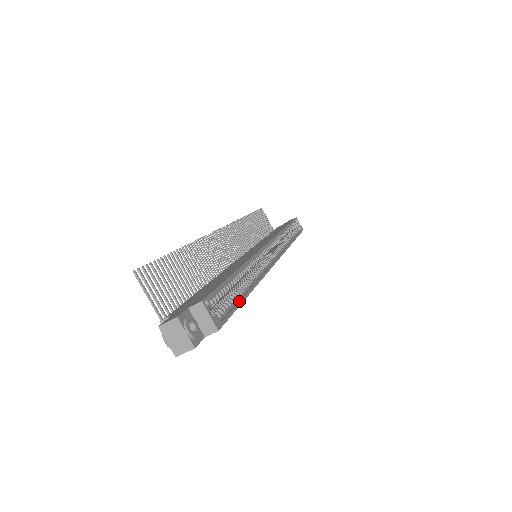
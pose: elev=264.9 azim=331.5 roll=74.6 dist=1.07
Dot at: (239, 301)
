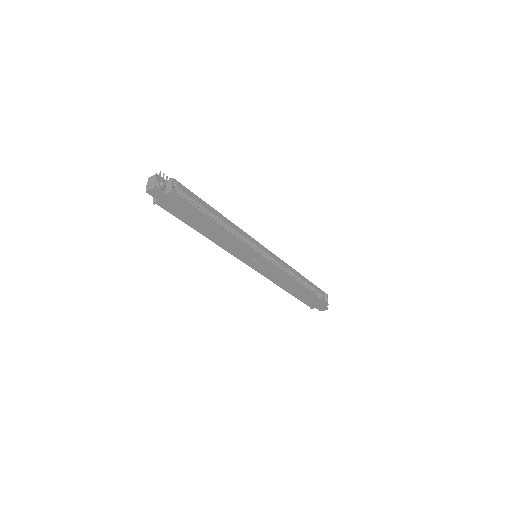
Dot at: (201, 212)
